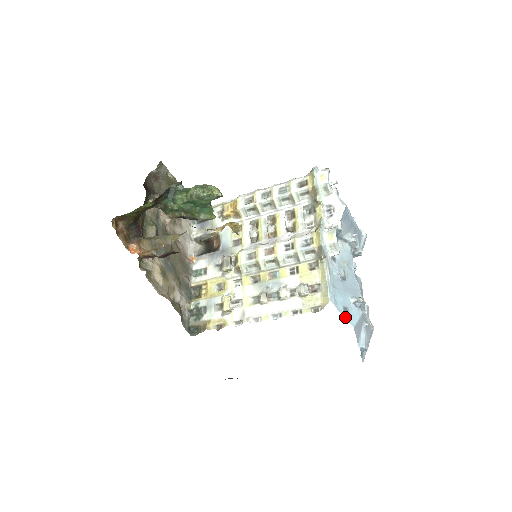
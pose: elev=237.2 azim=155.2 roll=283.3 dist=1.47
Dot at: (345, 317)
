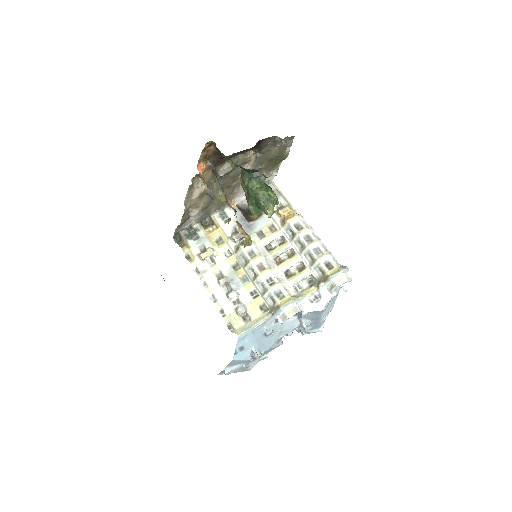
Dot at: (235, 351)
